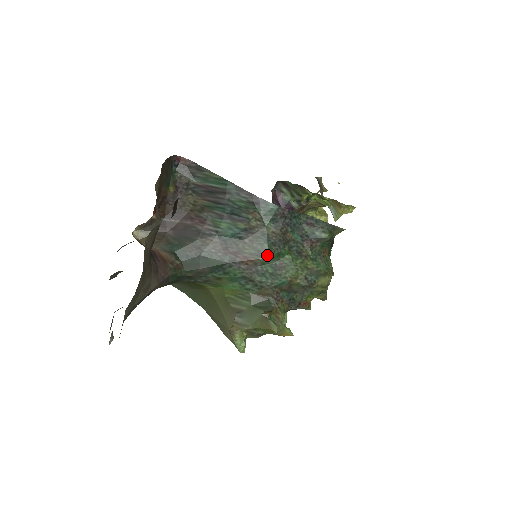
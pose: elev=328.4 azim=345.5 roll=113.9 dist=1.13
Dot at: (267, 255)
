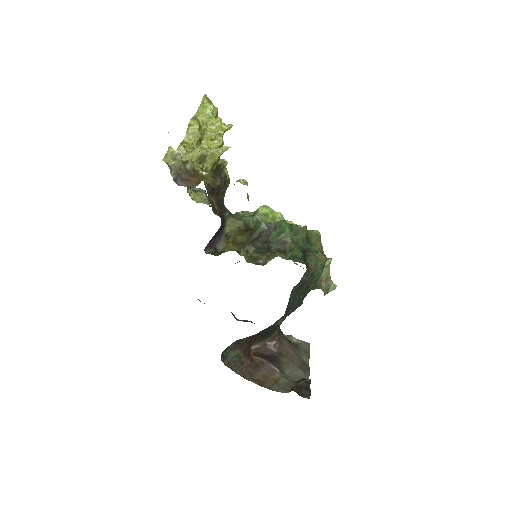
Dot at: occluded
